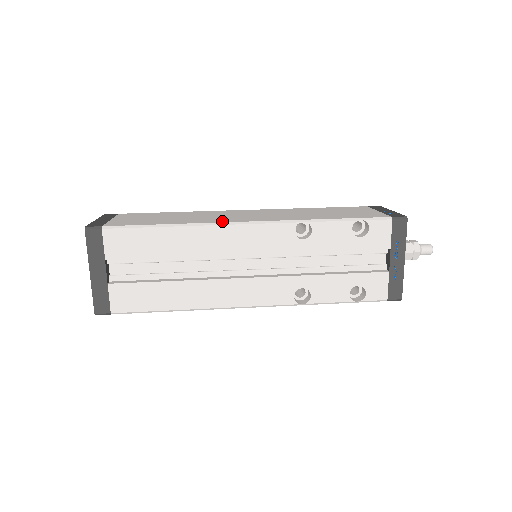
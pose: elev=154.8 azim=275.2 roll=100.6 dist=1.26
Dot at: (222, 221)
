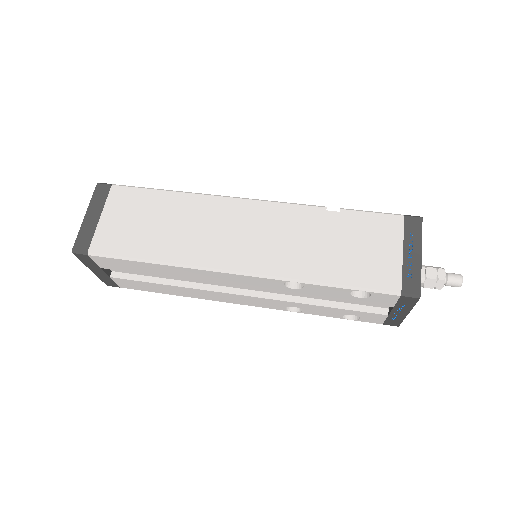
Dot at: (207, 262)
